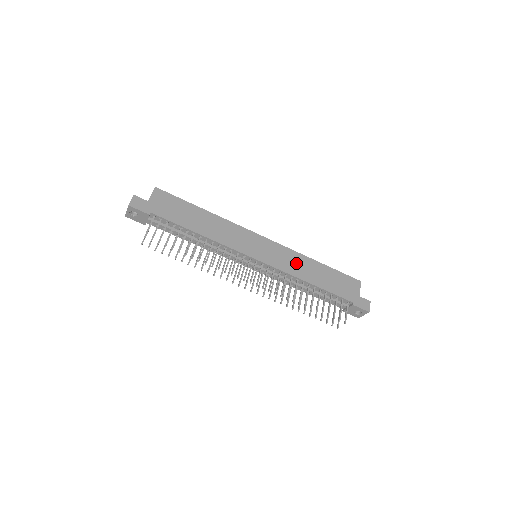
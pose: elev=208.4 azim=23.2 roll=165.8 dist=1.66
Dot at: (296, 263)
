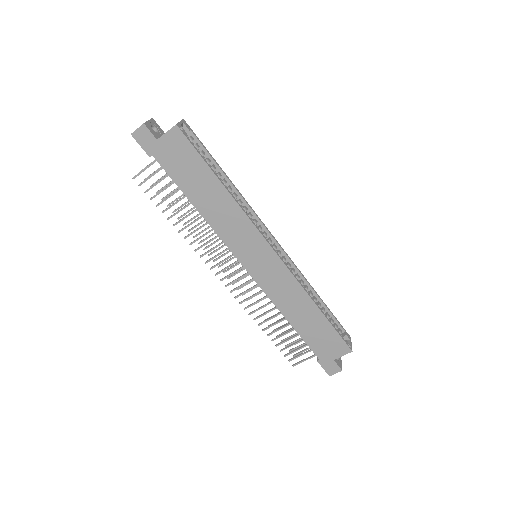
Dot at: (289, 295)
